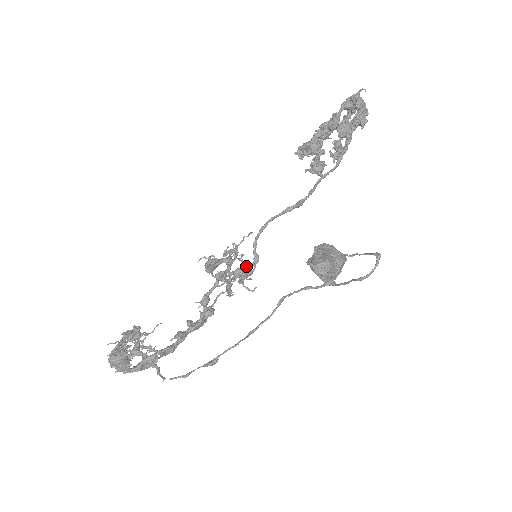
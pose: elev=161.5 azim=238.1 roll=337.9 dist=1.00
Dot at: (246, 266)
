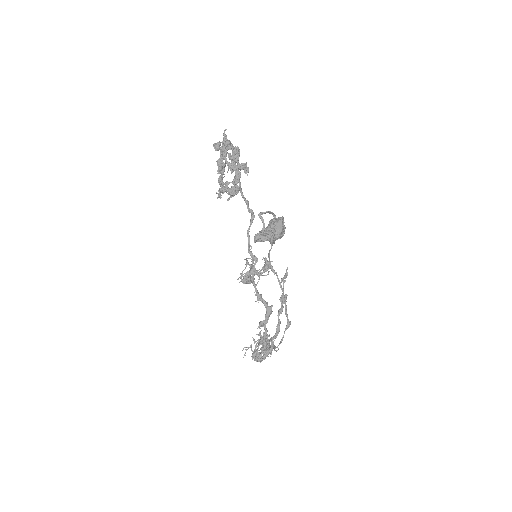
Dot at: (253, 266)
